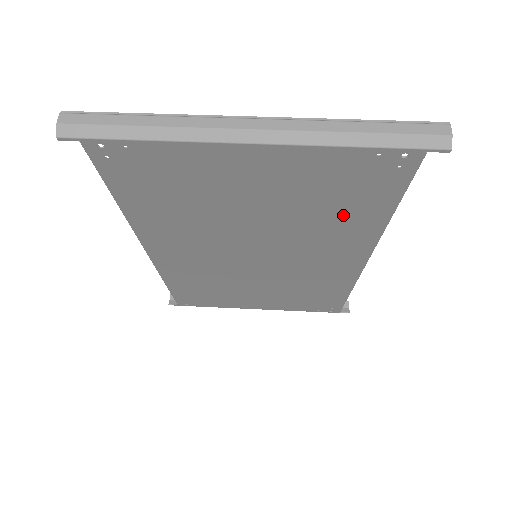
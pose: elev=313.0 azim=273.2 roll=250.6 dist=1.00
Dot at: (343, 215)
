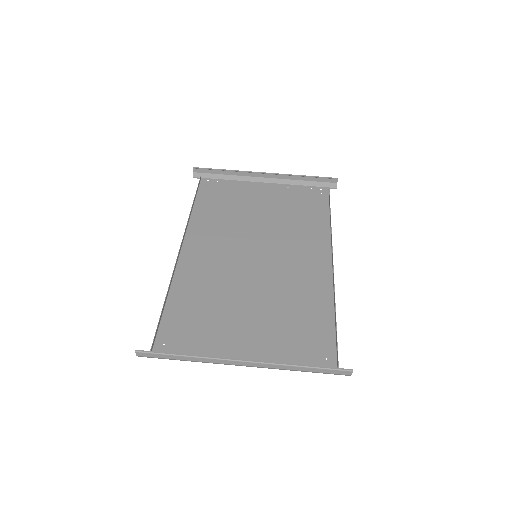
Dot at: (305, 312)
